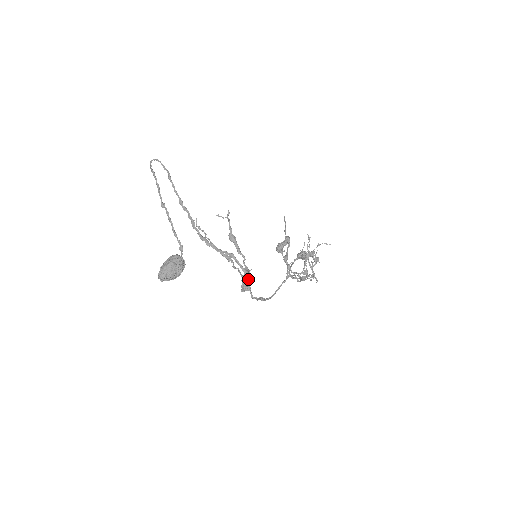
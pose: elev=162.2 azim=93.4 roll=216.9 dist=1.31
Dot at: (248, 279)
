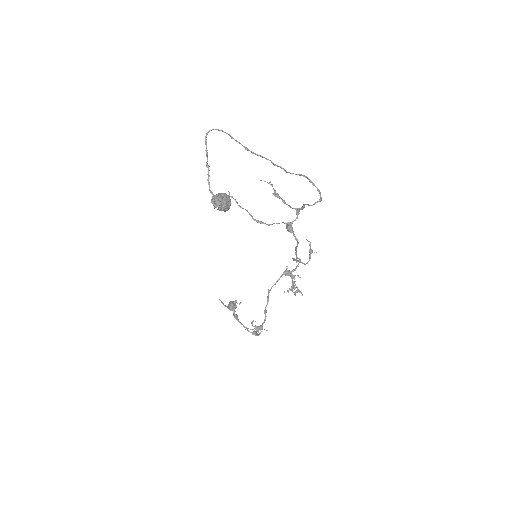
Dot at: (320, 193)
